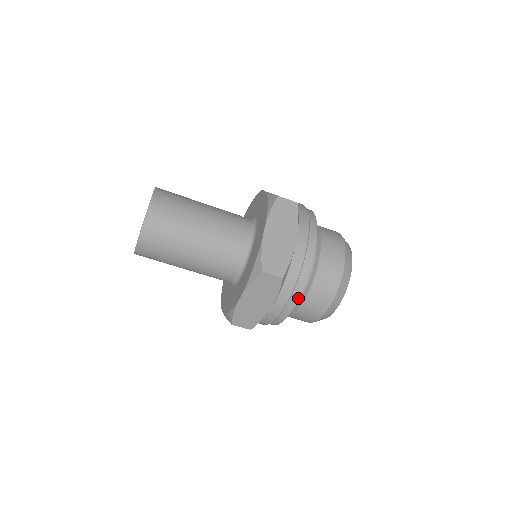
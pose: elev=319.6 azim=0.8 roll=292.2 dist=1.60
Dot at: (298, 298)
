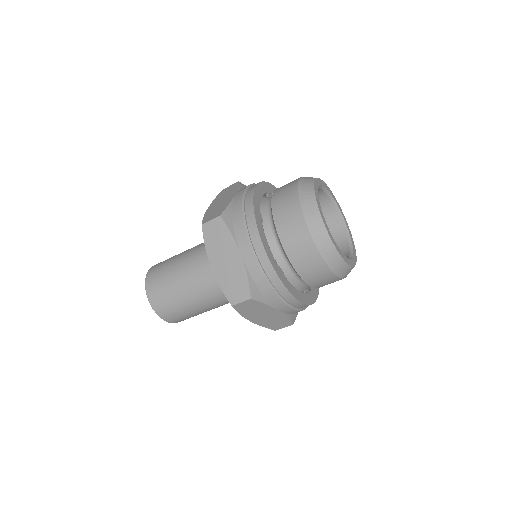
Dot at: (256, 228)
